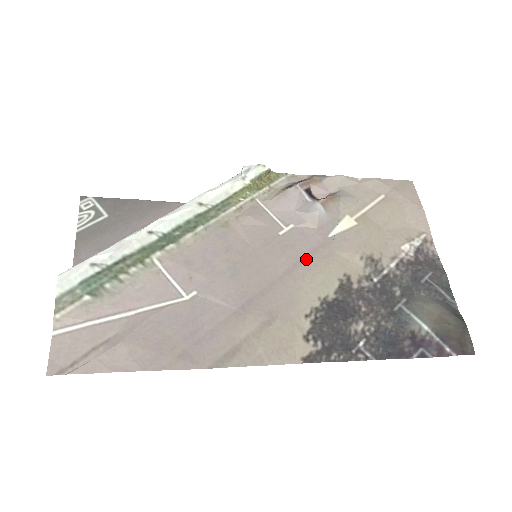
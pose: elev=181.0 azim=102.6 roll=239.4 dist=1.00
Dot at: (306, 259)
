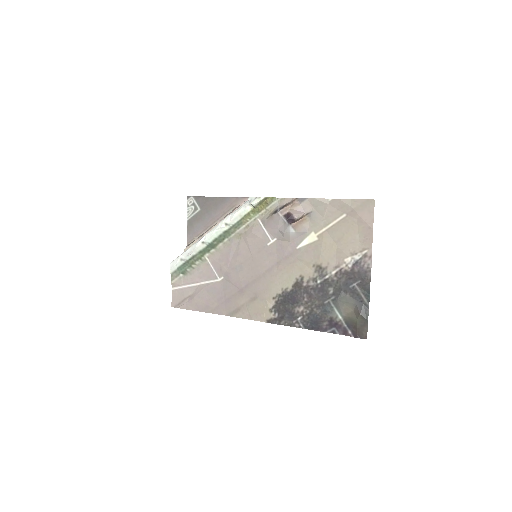
Dot at: (280, 263)
